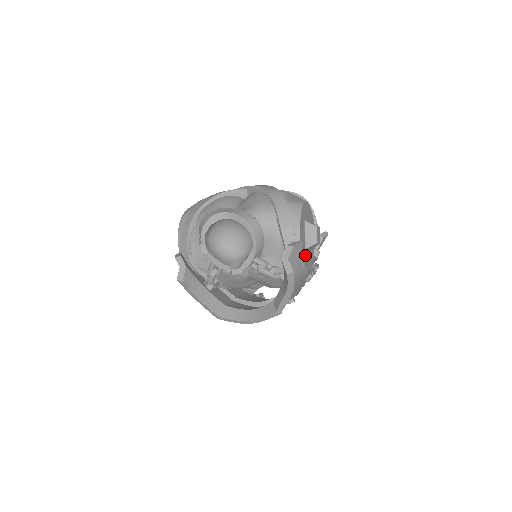
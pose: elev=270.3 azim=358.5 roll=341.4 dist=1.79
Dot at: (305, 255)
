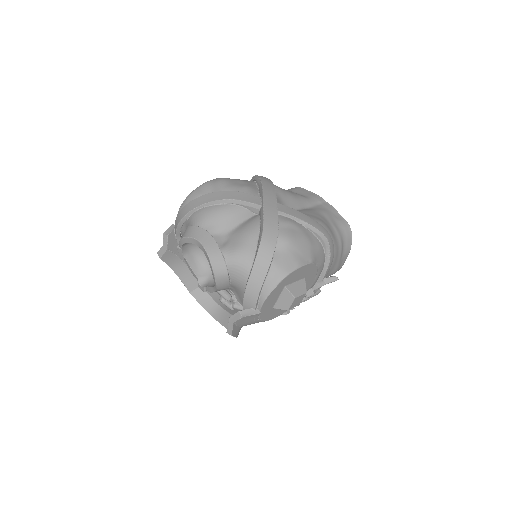
Dot at: (271, 312)
